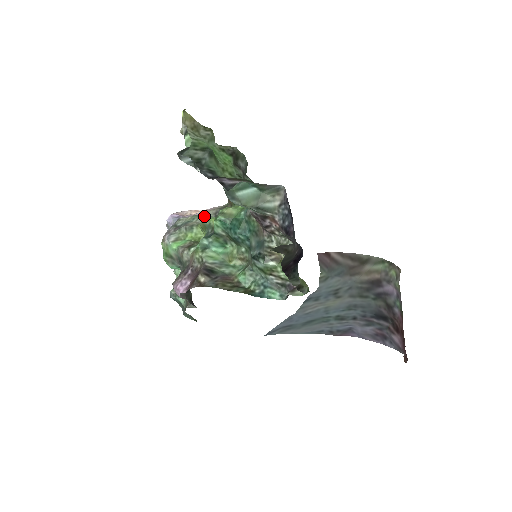
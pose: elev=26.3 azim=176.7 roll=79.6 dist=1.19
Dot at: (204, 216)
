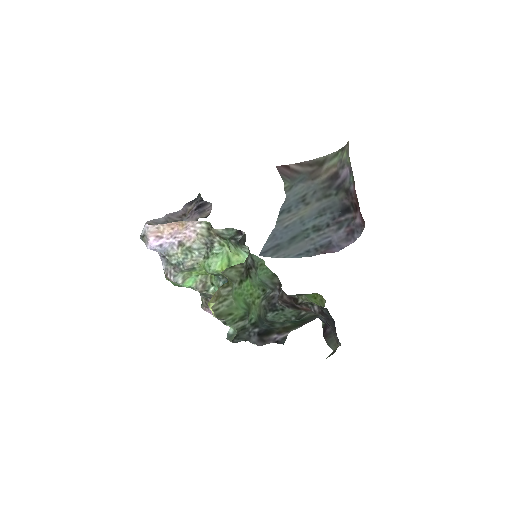
Dot at: (196, 251)
